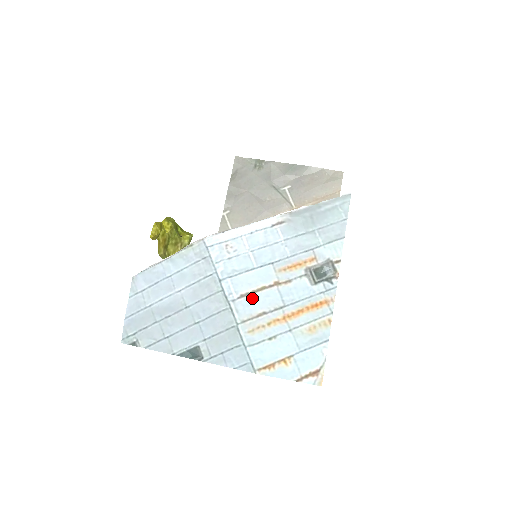
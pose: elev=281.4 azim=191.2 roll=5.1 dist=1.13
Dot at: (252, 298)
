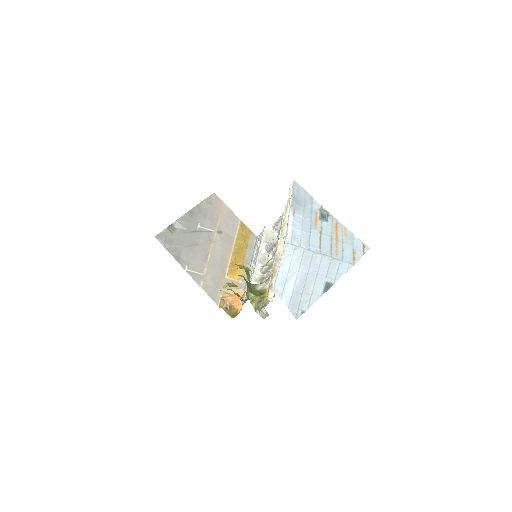
Dot at: (323, 245)
